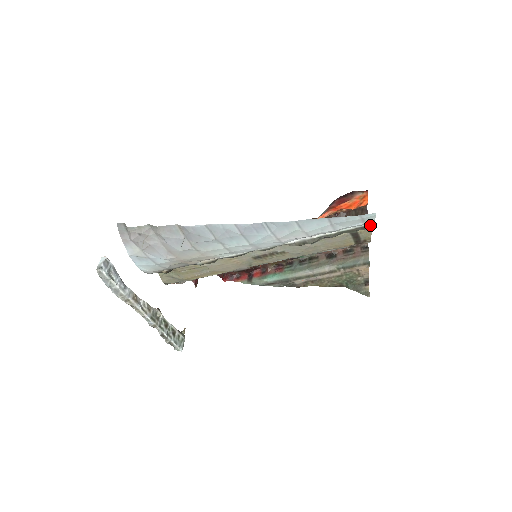
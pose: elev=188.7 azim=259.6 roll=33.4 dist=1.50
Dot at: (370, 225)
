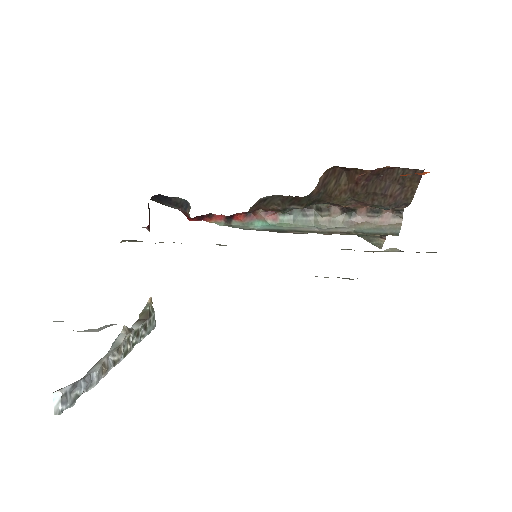
Dot at: occluded
